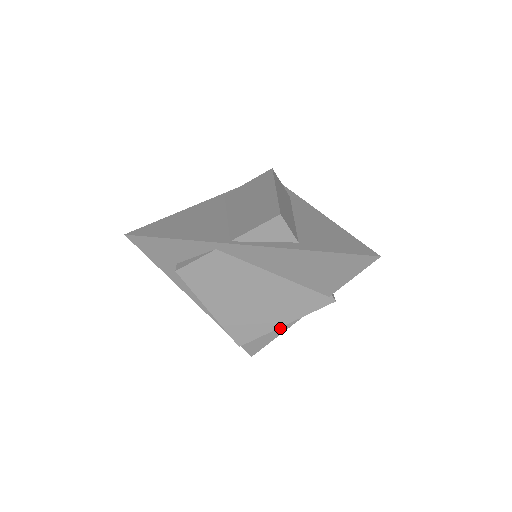
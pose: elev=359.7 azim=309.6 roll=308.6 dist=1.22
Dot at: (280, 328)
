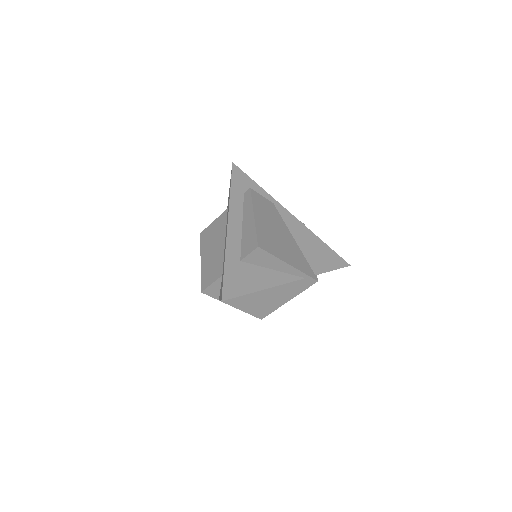
Dot at: (269, 283)
